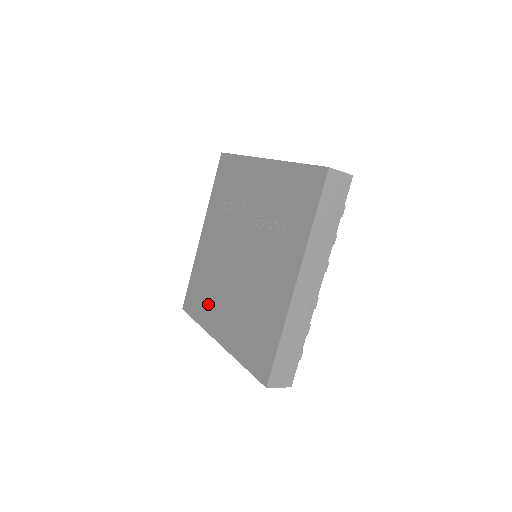
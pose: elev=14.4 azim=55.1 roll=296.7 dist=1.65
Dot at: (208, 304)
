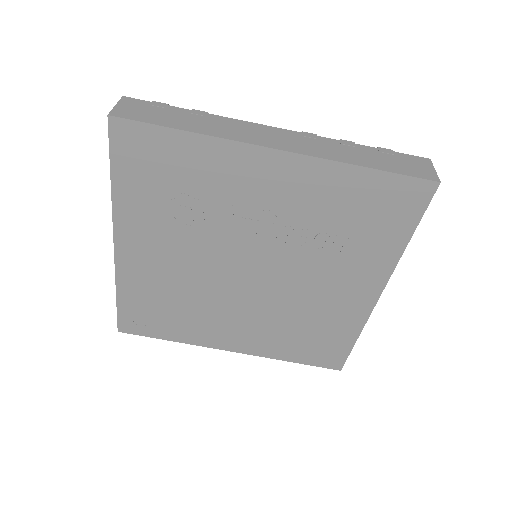
Dot at: (190, 323)
